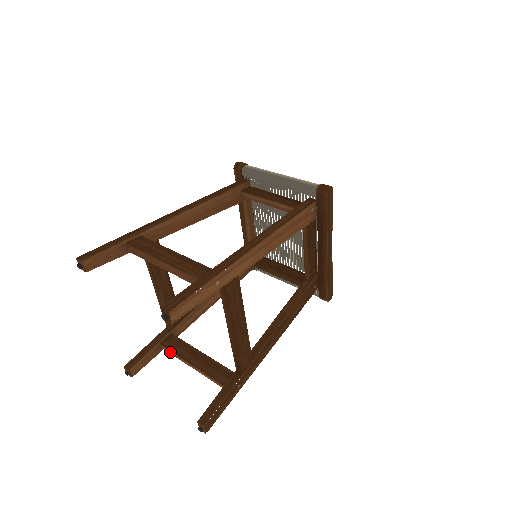
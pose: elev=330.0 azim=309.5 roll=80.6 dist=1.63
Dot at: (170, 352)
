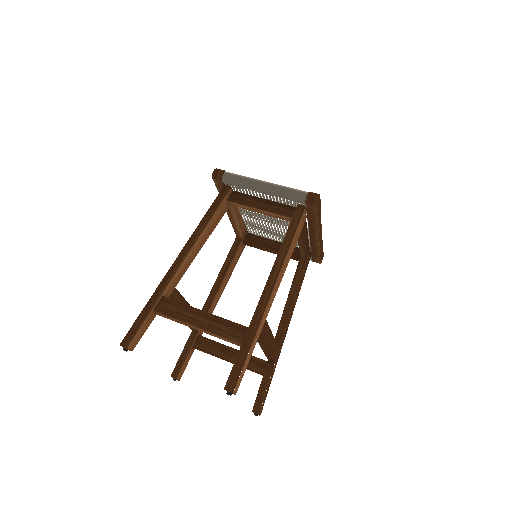
Dot at: (204, 352)
